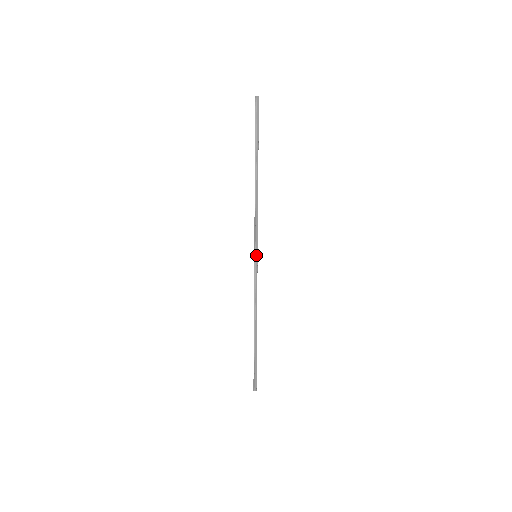
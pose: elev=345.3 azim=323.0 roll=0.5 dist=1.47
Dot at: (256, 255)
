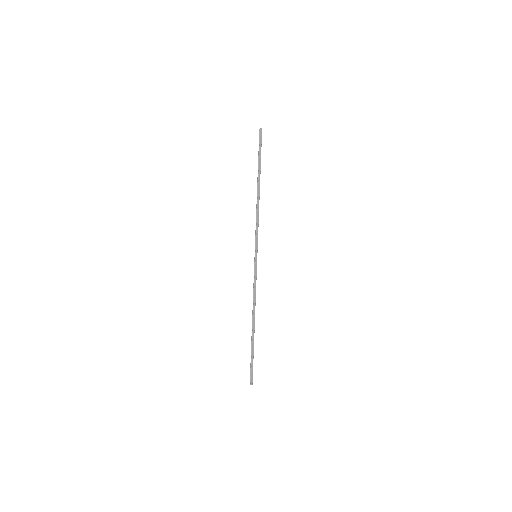
Dot at: (256, 255)
